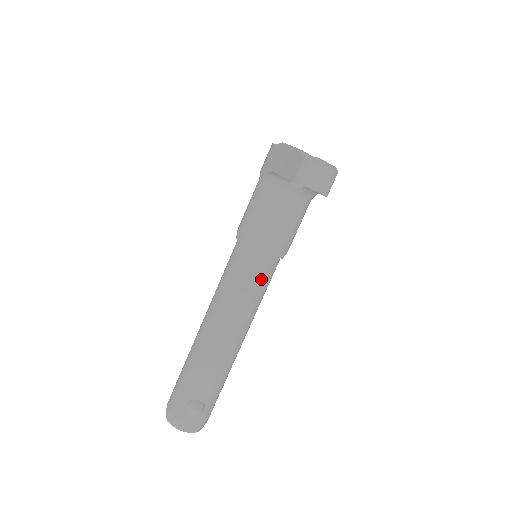
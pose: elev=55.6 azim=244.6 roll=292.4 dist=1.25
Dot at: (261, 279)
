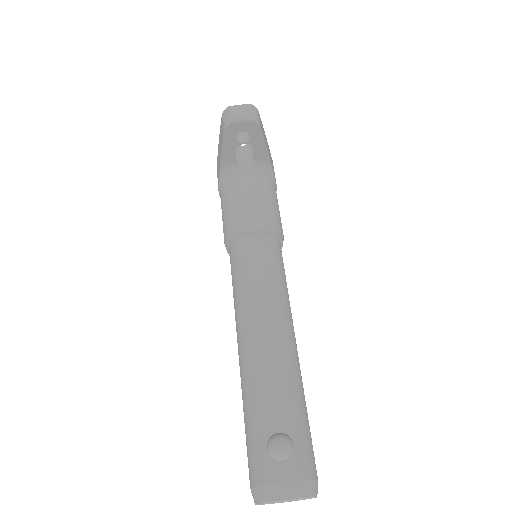
Dot at: (267, 258)
